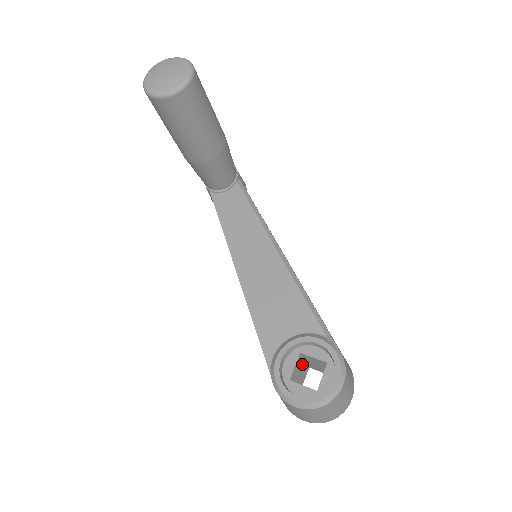
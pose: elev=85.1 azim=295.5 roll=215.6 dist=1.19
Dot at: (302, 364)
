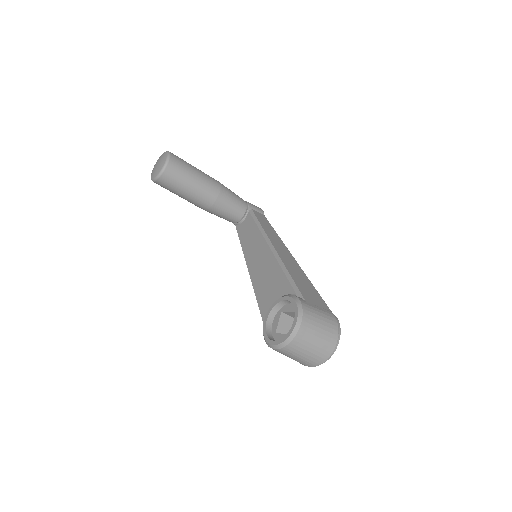
Dot at: occluded
